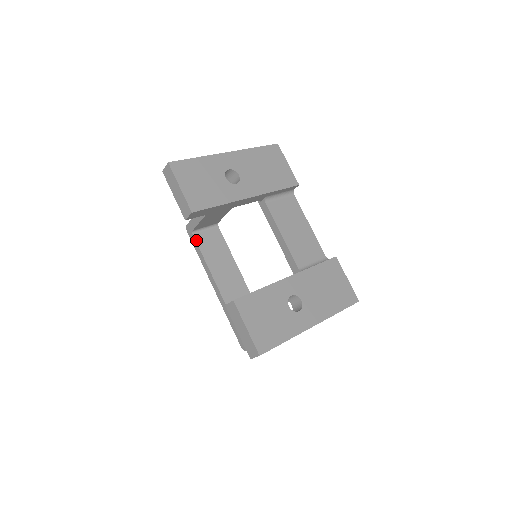
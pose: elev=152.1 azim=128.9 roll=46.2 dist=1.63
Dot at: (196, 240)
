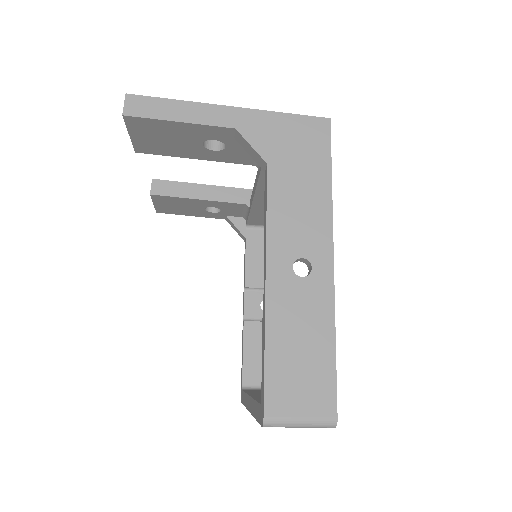
Dot at: occluded
